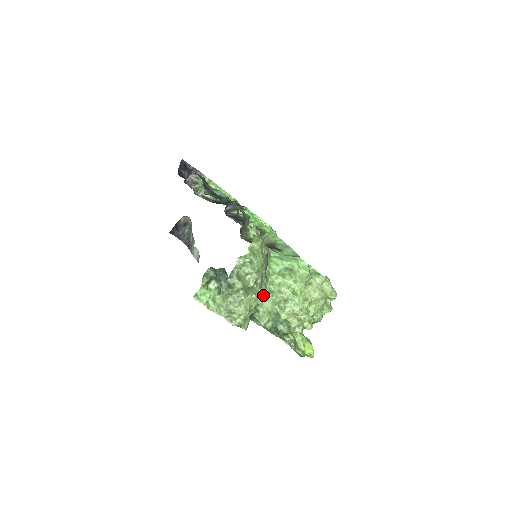
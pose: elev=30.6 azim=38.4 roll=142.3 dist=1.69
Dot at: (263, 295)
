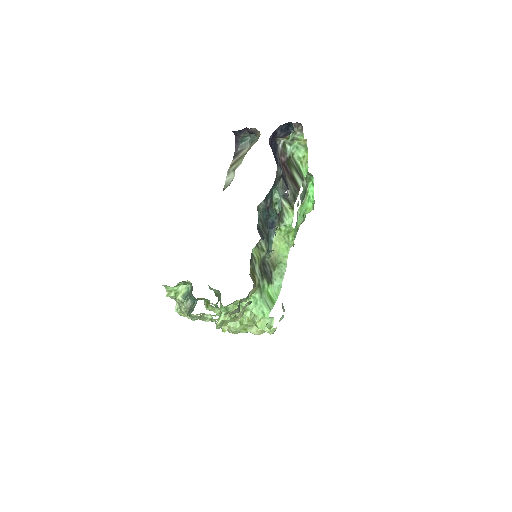
Dot at: occluded
